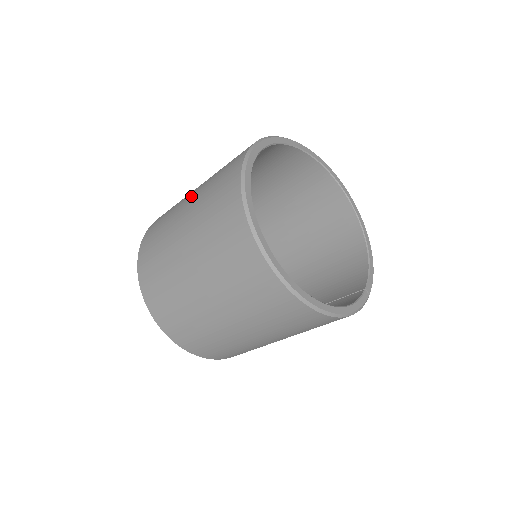
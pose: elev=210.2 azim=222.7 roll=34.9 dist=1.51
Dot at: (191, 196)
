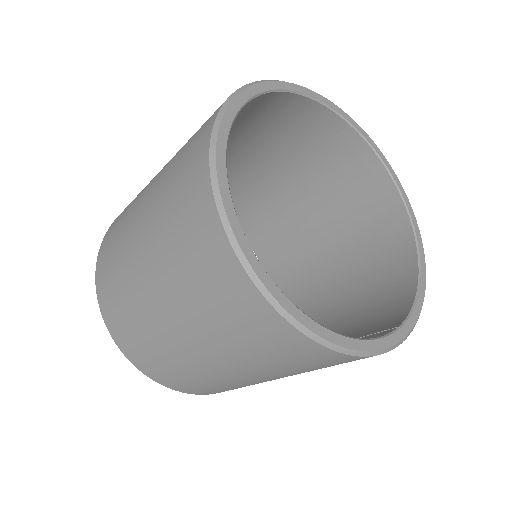
Dot at: occluded
